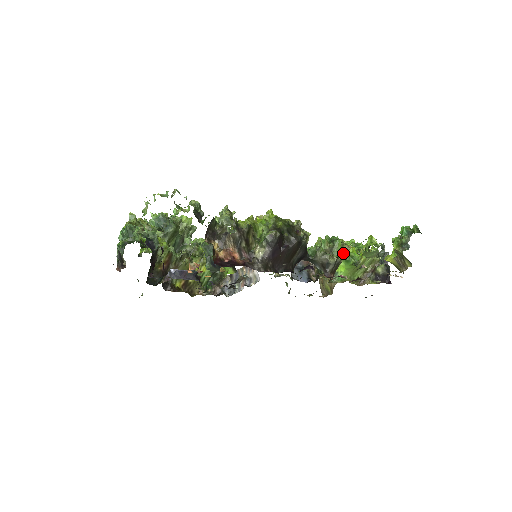
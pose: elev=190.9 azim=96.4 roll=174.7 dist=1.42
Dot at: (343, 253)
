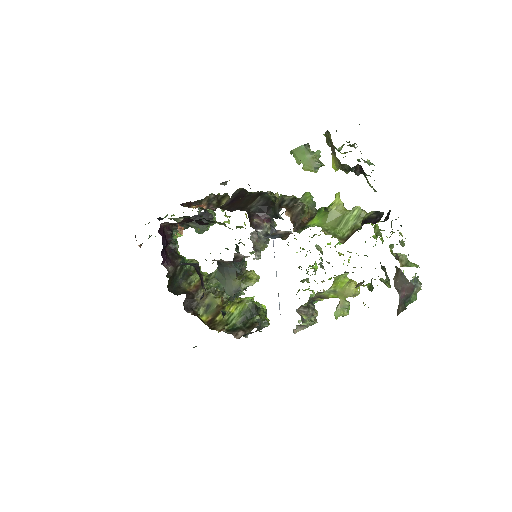
Dot at: occluded
